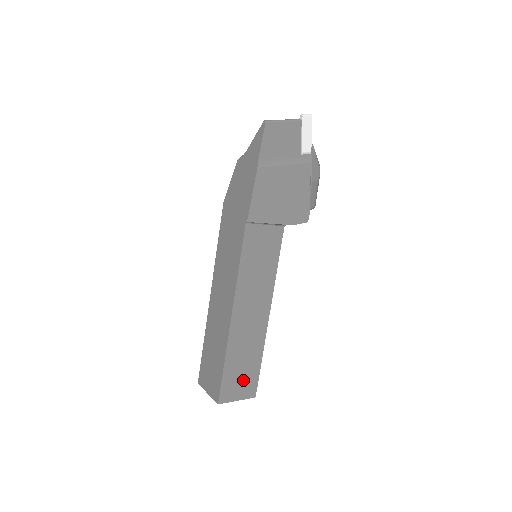
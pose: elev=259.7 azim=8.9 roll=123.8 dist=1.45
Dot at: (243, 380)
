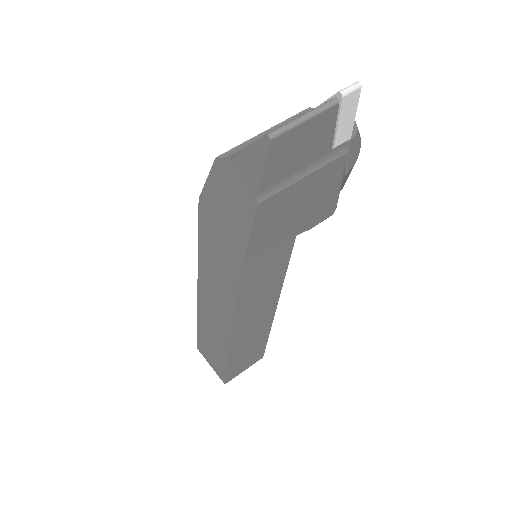
Dot at: (249, 358)
